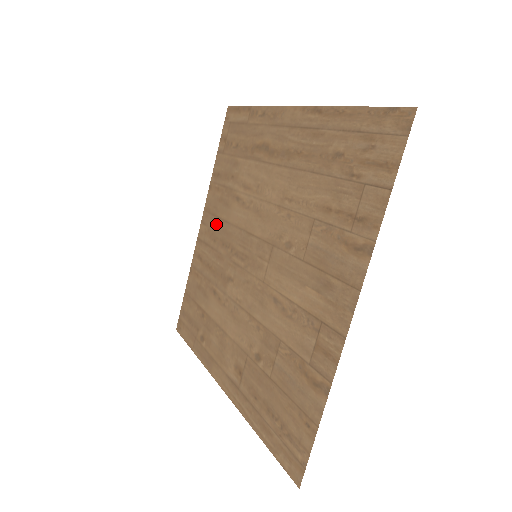
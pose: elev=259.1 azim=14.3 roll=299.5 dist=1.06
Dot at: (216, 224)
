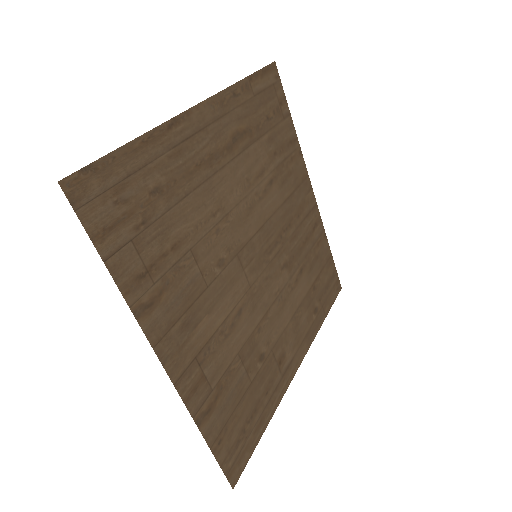
Dot at: (295, 199)
